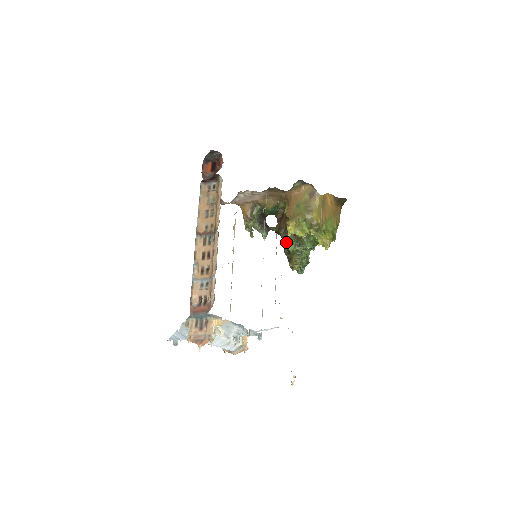
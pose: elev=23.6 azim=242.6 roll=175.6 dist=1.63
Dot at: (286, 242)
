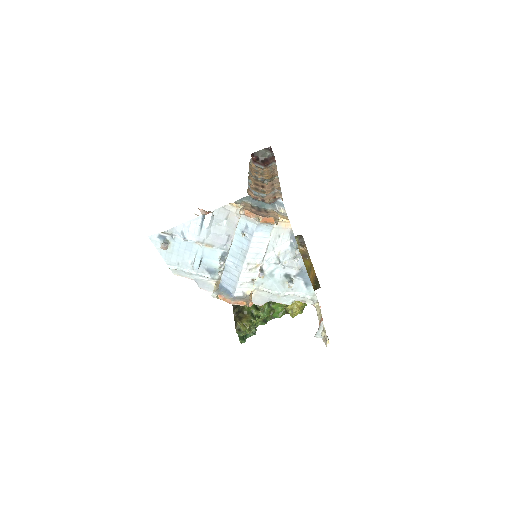
Dot at: occluded
